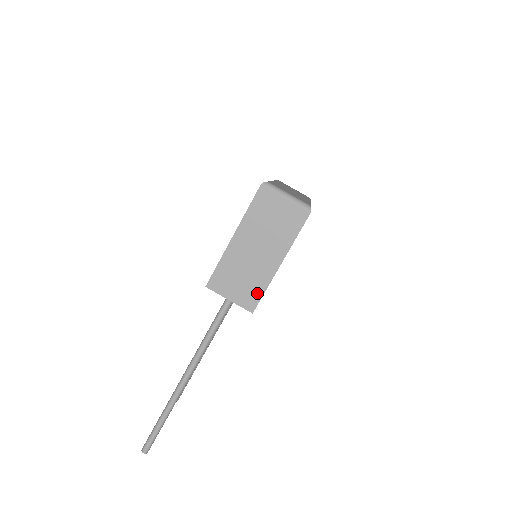
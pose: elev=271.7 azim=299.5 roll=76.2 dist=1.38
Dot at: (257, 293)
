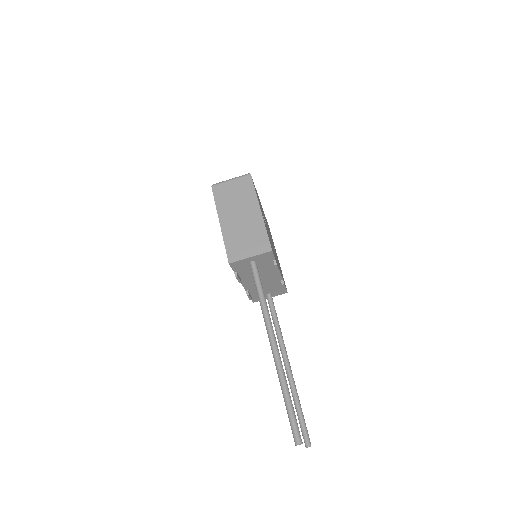
Dot at: (263, 237)
